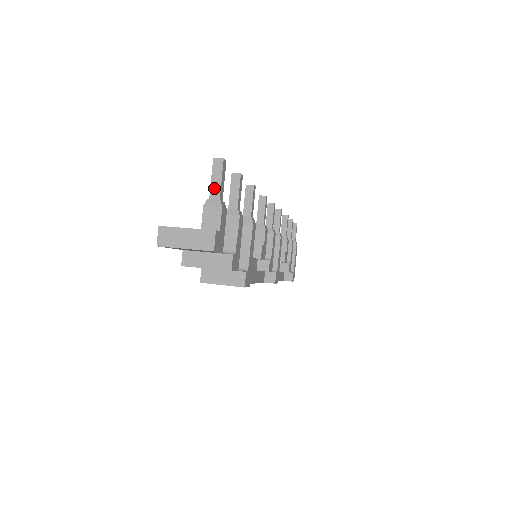
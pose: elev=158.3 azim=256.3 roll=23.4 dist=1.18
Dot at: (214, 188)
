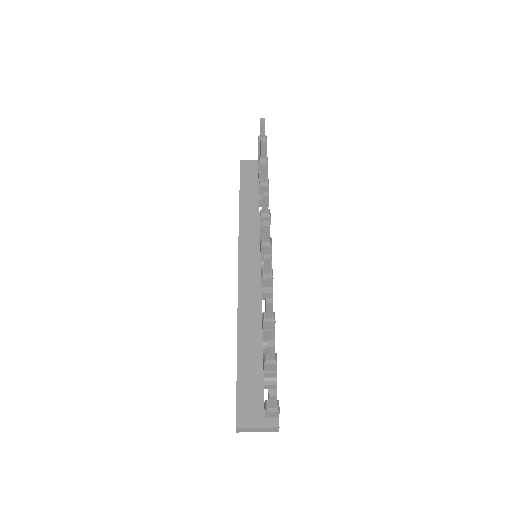
Dot at: (271, 405)
